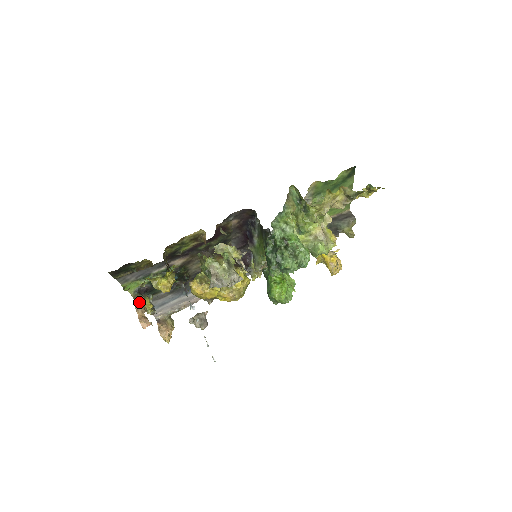
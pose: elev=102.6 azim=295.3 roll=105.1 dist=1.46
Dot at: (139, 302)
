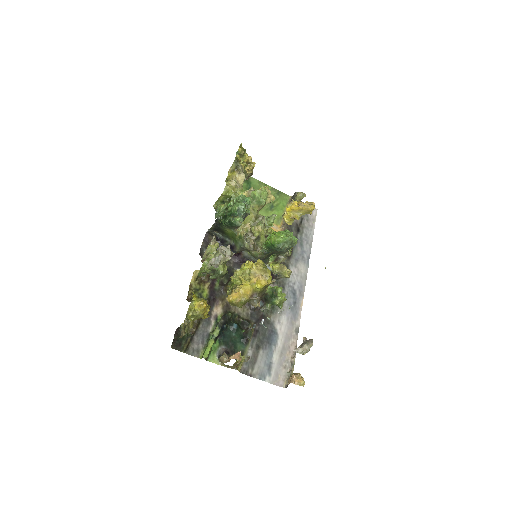
Dot at: (223, 356)
